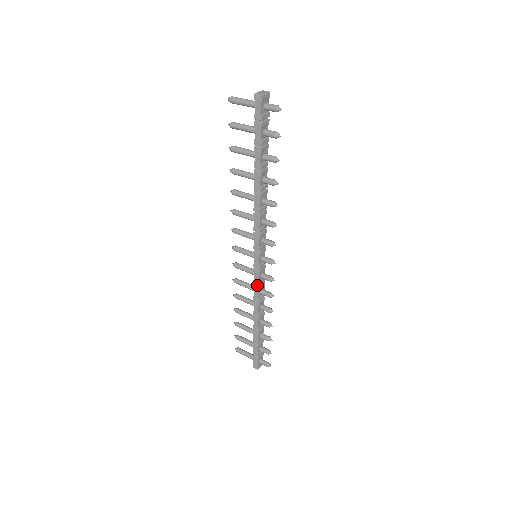
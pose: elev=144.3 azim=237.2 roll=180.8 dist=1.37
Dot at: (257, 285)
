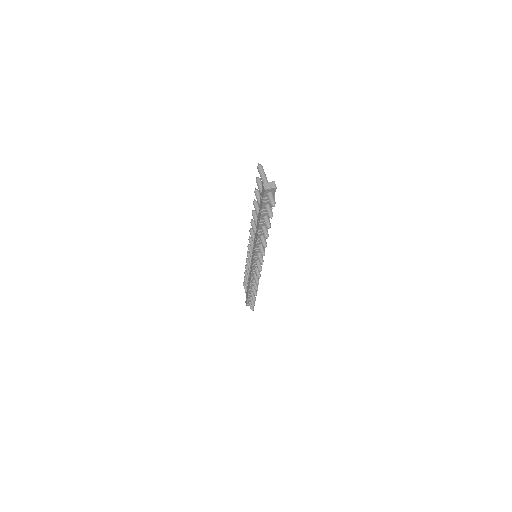
Dot at: (252, 271)
